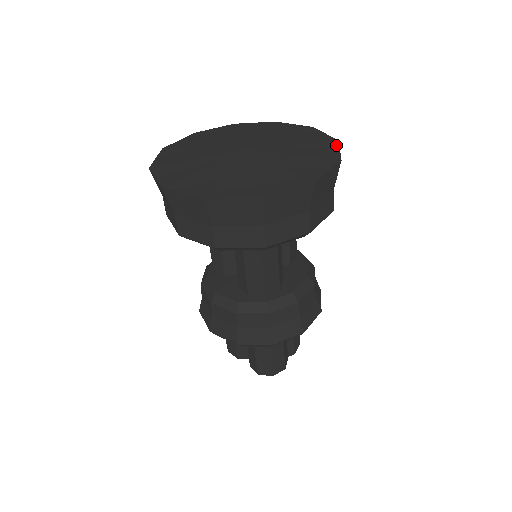
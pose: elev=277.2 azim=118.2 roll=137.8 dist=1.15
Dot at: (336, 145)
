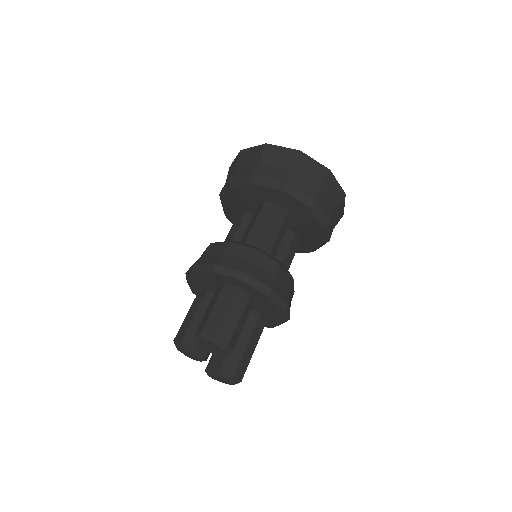
Dot at: occluded
